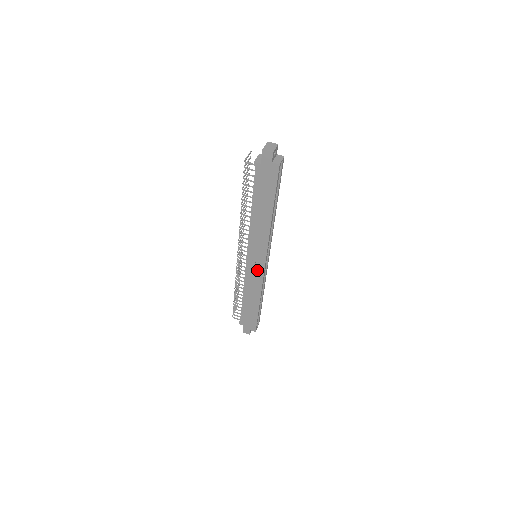
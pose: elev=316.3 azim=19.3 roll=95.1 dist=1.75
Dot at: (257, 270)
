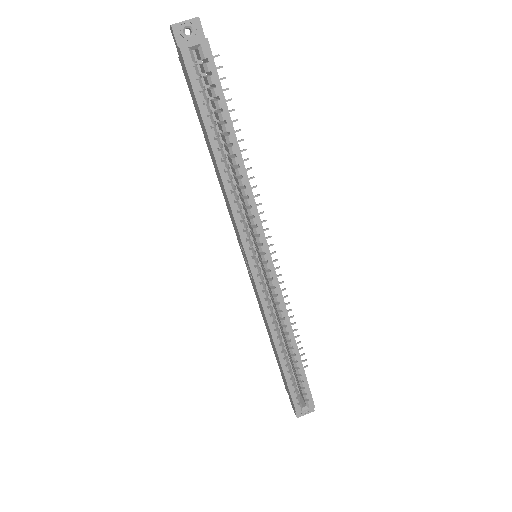
Dot at: (253, 281)
